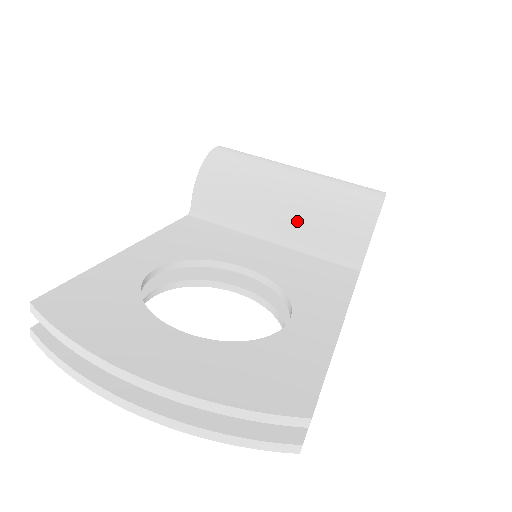
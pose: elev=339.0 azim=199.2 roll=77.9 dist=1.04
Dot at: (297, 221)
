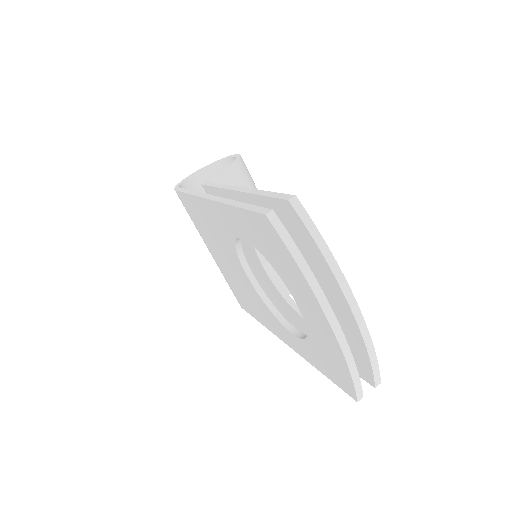
Dot at: occluded
